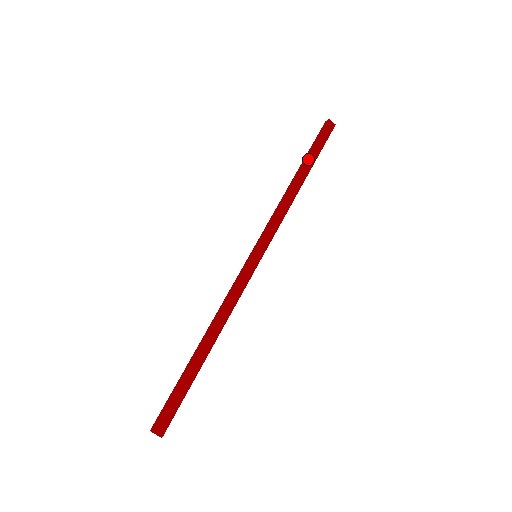
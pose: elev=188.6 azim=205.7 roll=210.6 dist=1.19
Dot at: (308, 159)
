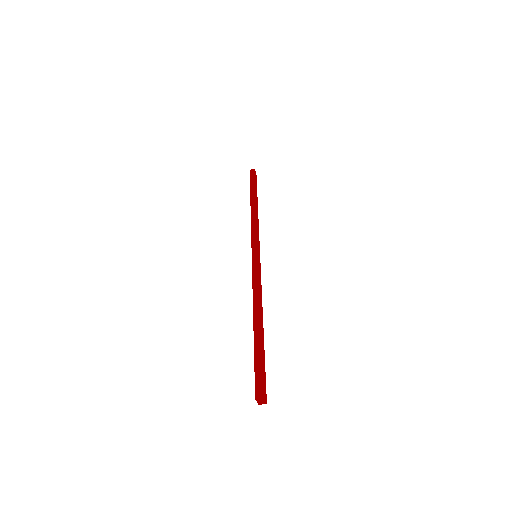
Dot at: (256, 192)
